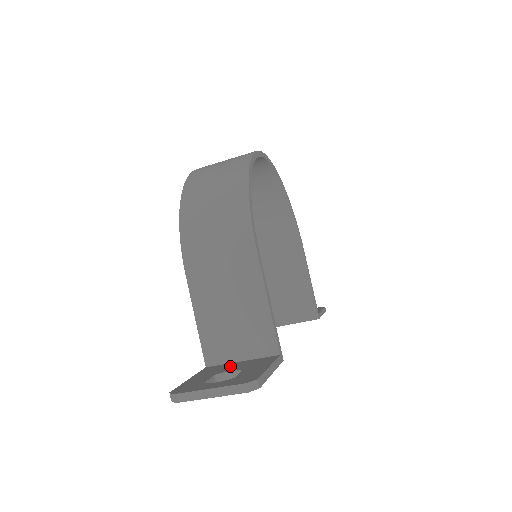
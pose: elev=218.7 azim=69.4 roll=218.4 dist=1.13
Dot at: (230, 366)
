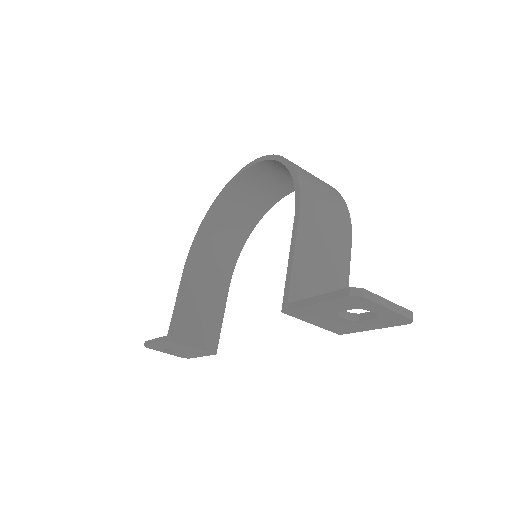
Dot at: occluded
